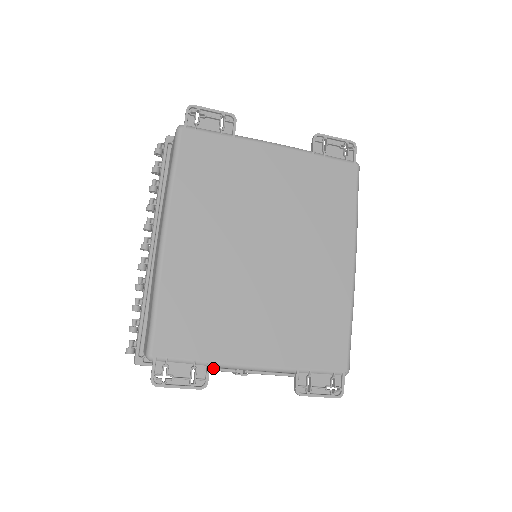
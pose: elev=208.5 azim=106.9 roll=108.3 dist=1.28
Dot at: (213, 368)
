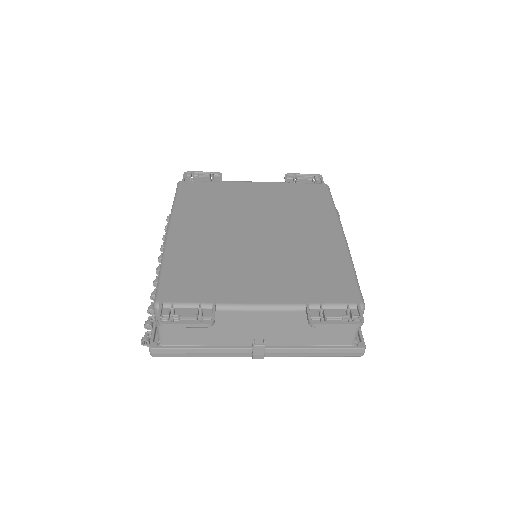
Dot at: (229, 346)
